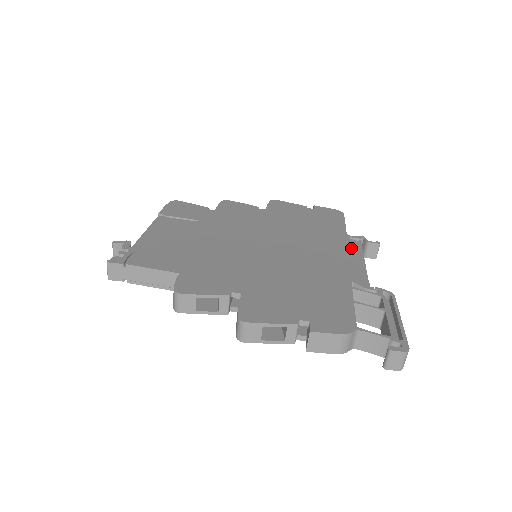
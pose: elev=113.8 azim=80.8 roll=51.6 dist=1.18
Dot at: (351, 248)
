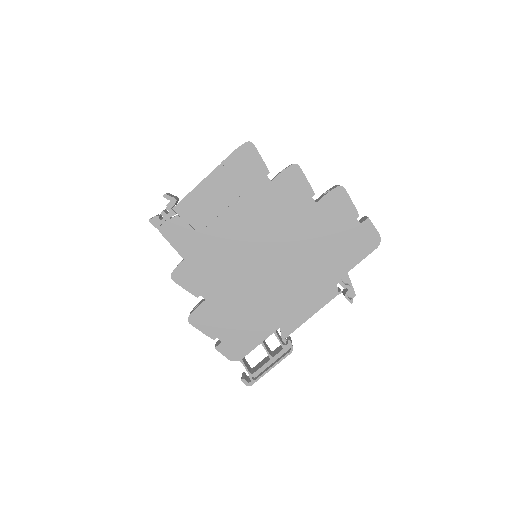
Dot at: (322, 297)
